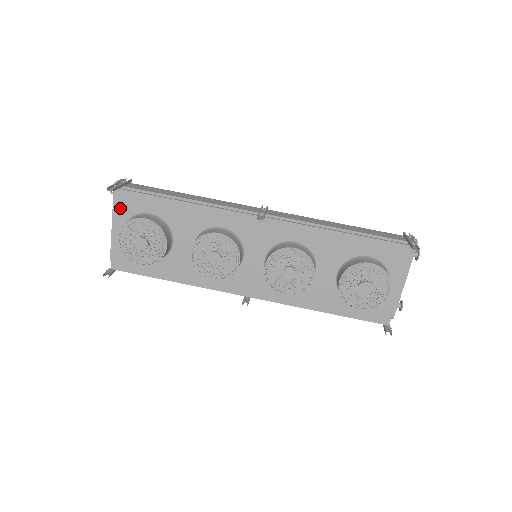
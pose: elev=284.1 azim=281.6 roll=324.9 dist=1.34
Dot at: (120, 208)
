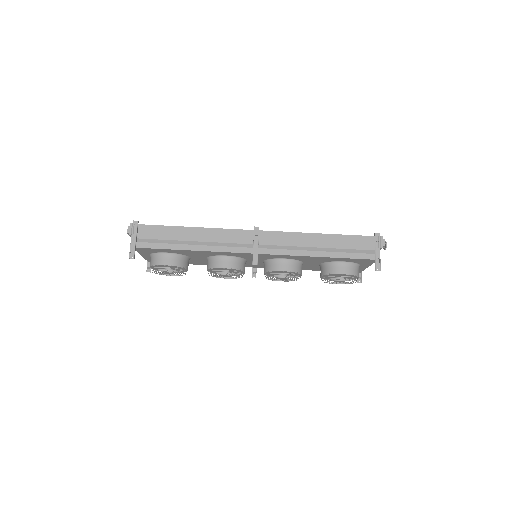
Dot at: (142, 251)
